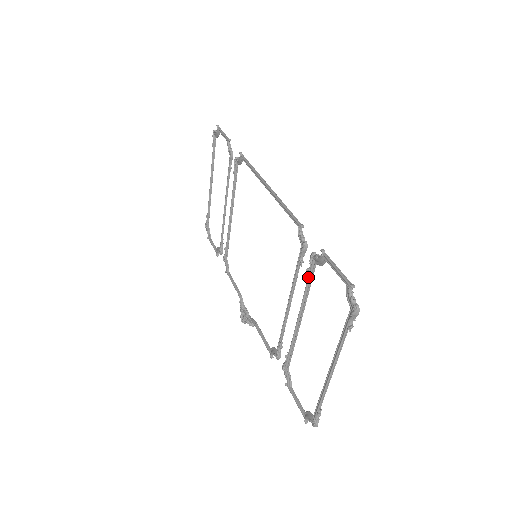
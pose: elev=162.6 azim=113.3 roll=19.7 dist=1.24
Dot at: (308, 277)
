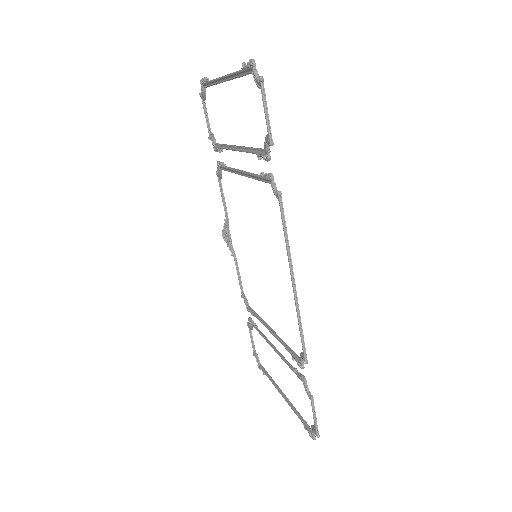
Dot at: (293, 371)
